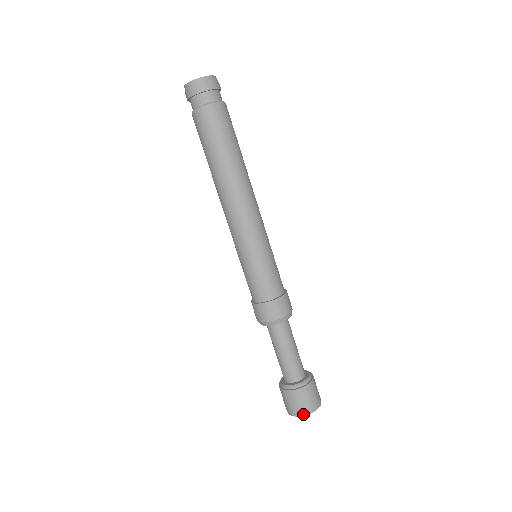
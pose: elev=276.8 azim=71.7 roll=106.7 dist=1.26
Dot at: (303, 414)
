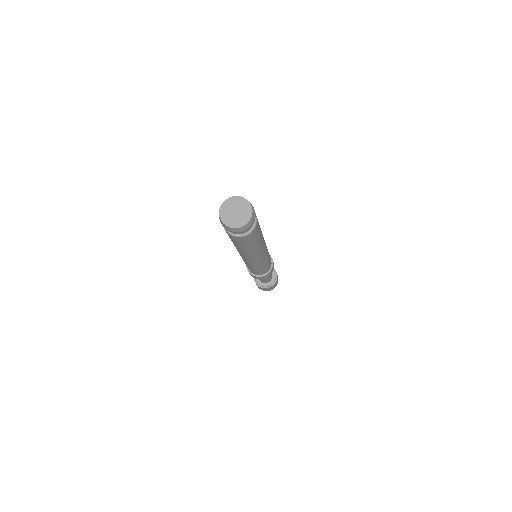
Dot at: occluded
